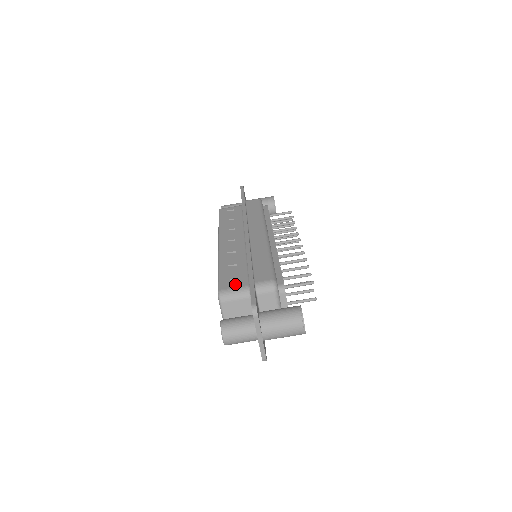
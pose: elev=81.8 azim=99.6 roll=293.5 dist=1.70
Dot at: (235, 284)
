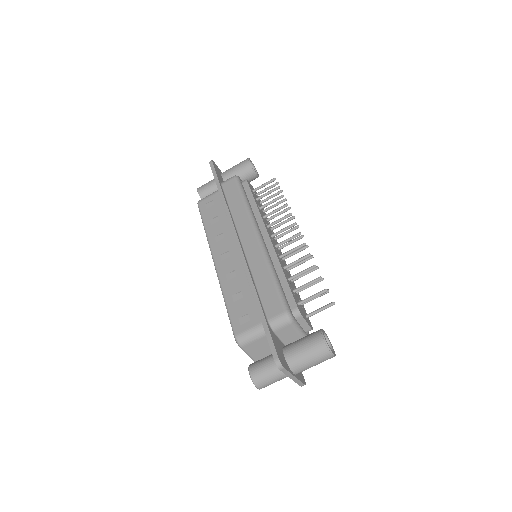
Dot at: (248, 323)
